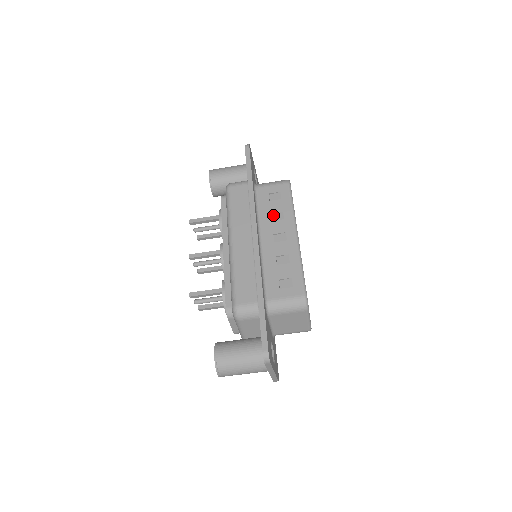
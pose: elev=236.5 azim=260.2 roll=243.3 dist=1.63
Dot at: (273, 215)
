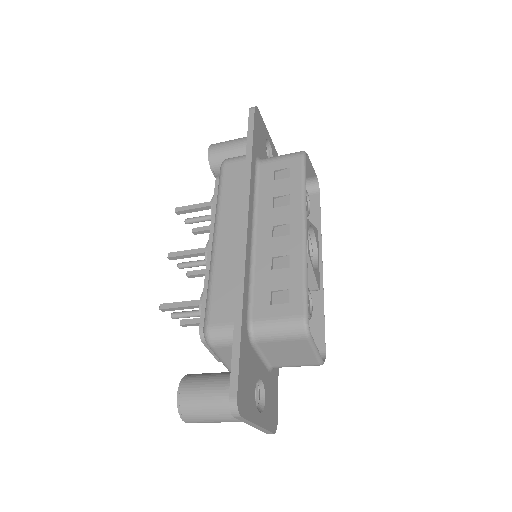
Dot at: (276, 200)
